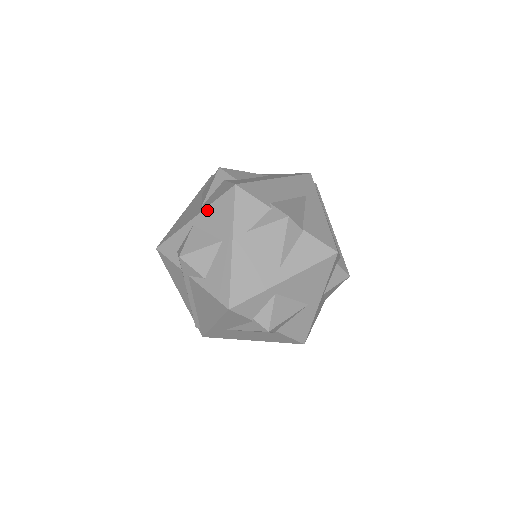
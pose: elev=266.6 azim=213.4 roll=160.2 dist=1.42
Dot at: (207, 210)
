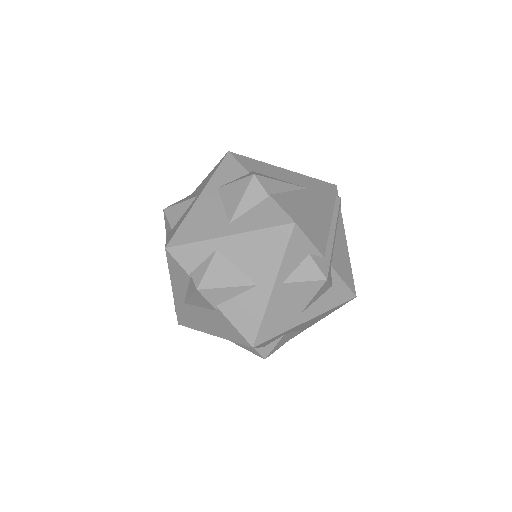
Dot at: (205, 178)
